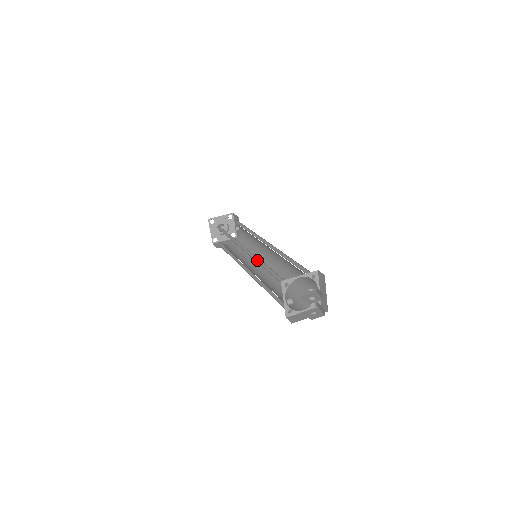
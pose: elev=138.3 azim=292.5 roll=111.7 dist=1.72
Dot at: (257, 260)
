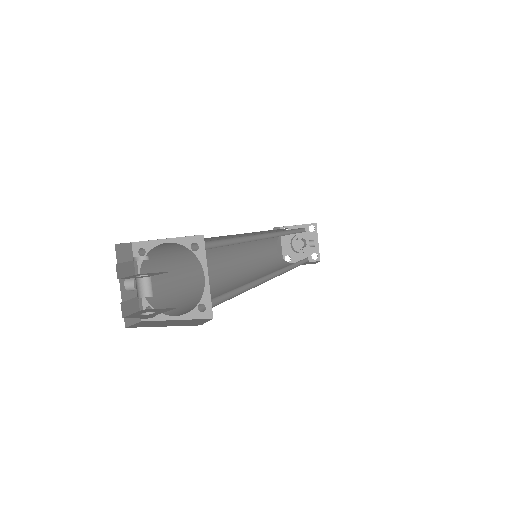
Dot at: occluded
